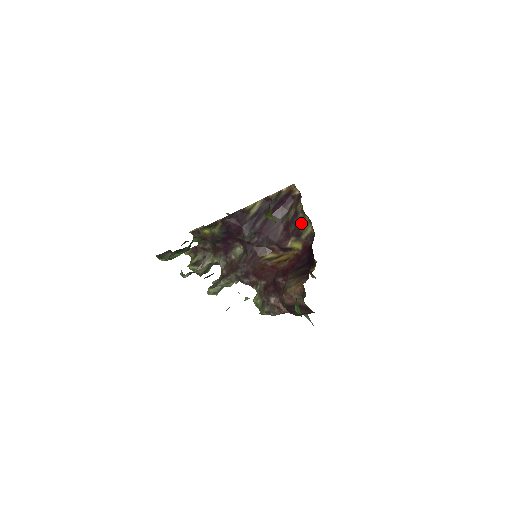
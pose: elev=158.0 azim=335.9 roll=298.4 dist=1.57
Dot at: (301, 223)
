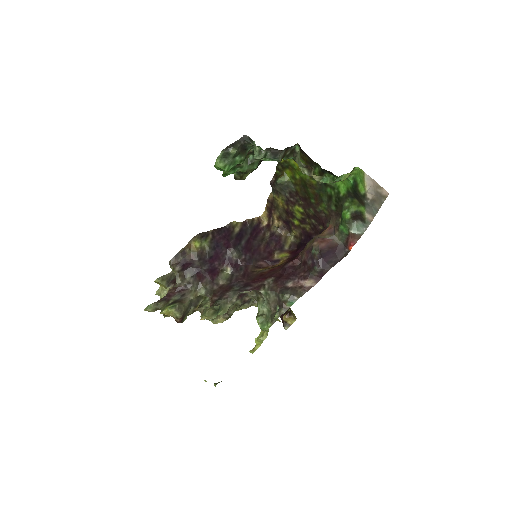
Dot at: (280, 238)
